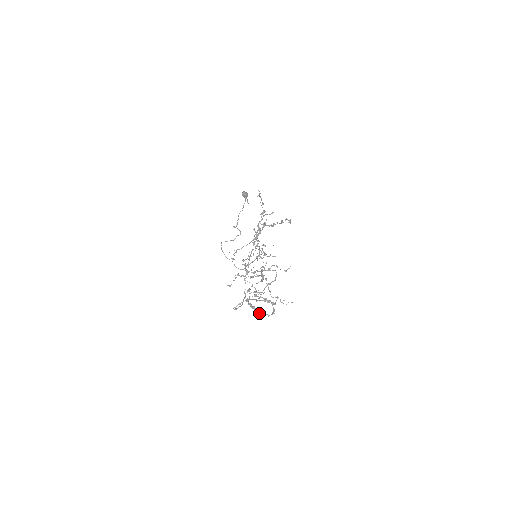
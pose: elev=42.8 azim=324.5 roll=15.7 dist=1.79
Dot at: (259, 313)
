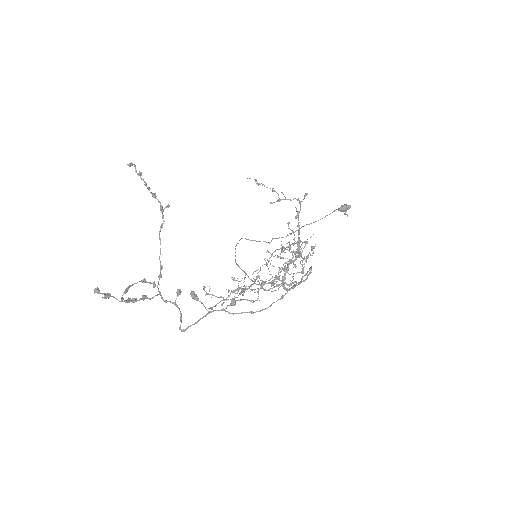
Dot at: occluded
